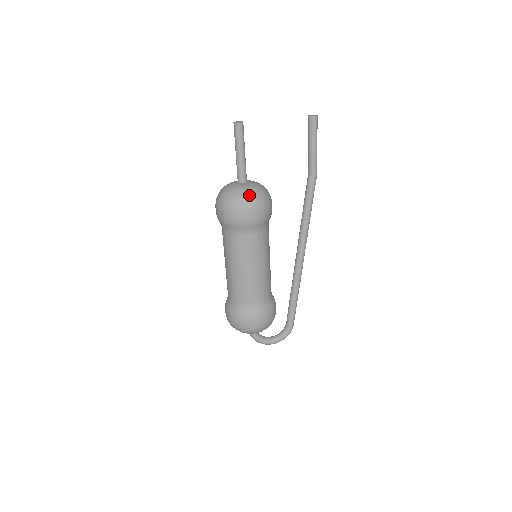
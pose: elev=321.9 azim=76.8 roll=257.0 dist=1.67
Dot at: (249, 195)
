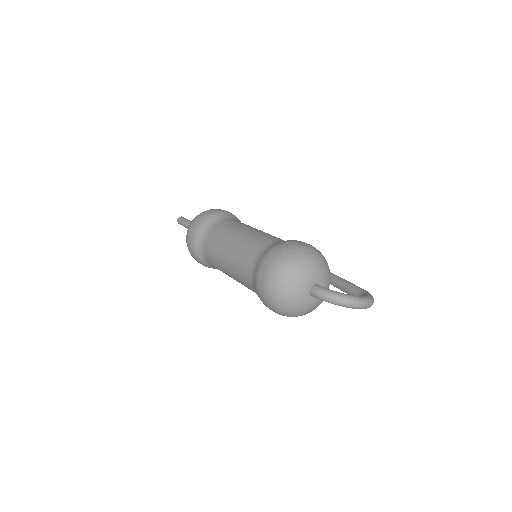
Dot at: occluded
